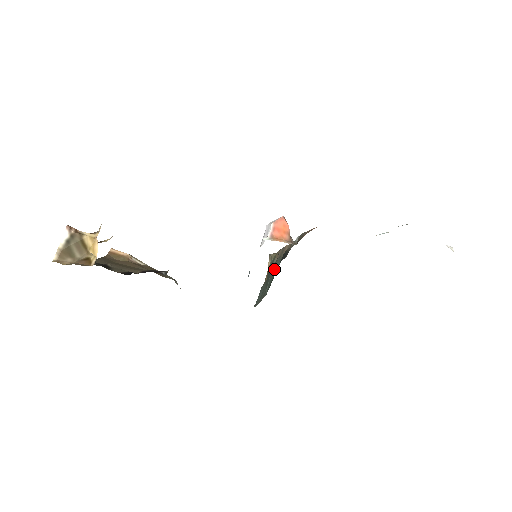
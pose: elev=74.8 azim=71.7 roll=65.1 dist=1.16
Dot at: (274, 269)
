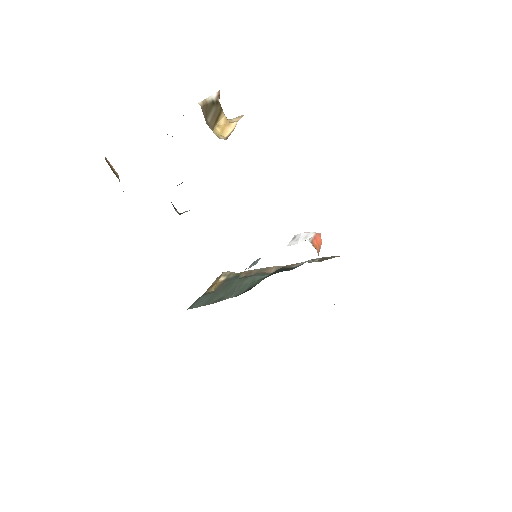
Dot at: (254, 279)
